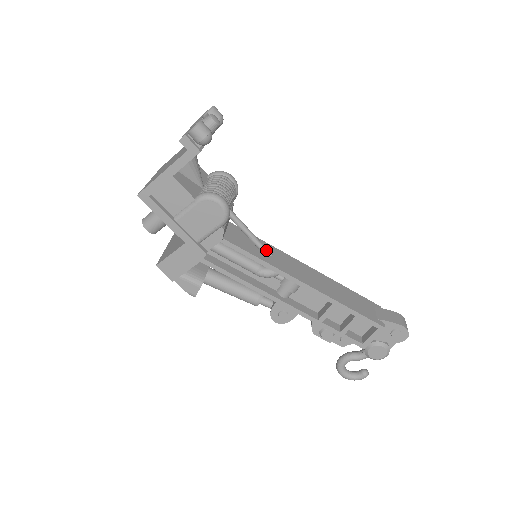
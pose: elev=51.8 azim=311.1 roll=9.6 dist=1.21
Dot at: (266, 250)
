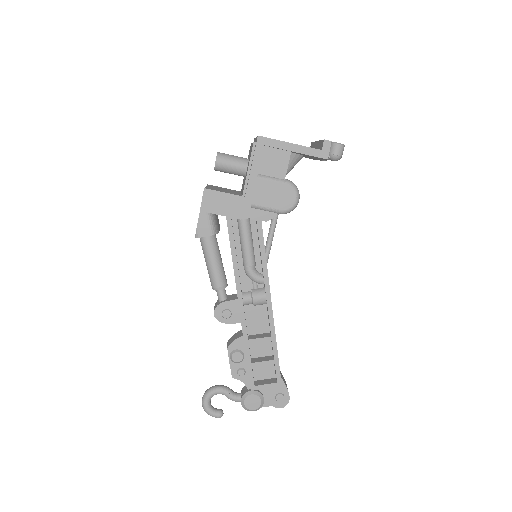
Dot at: occluded
